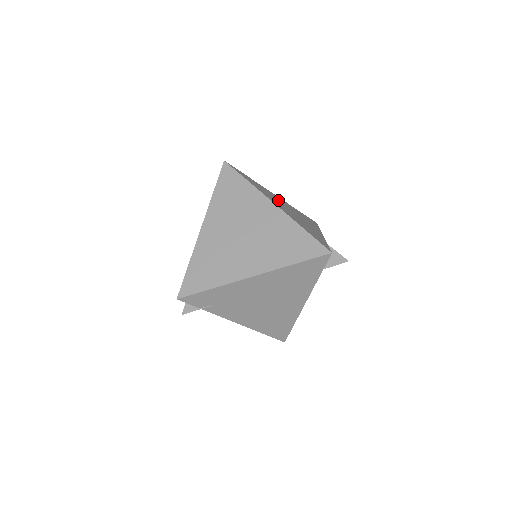
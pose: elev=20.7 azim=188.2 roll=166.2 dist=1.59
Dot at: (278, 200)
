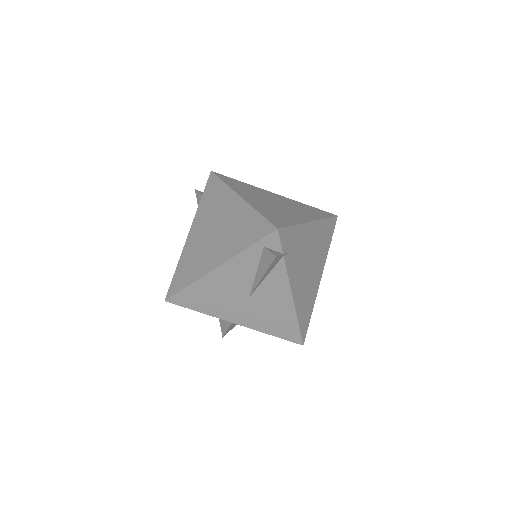
Dot at: occluded
